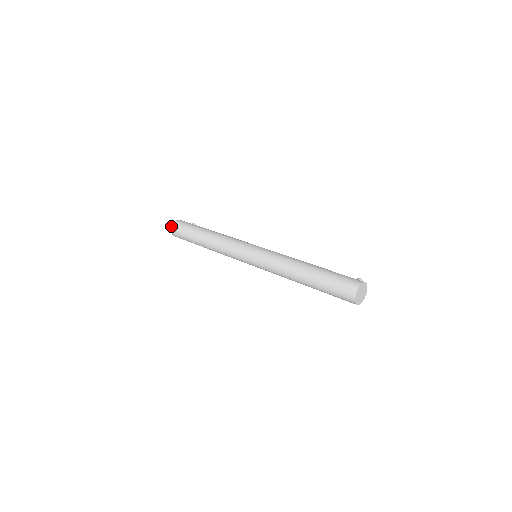
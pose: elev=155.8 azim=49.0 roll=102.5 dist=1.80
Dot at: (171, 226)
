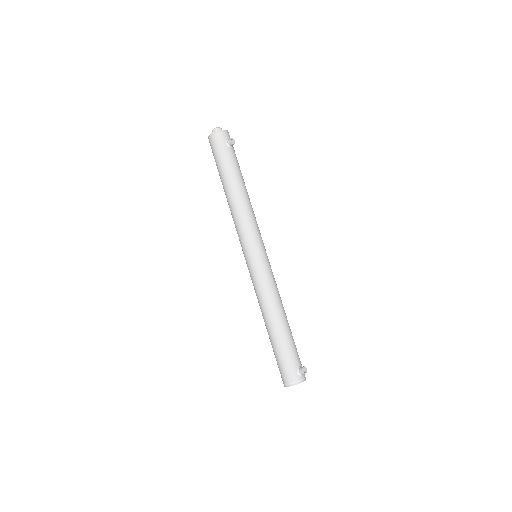
Dot at: (208, 138)
